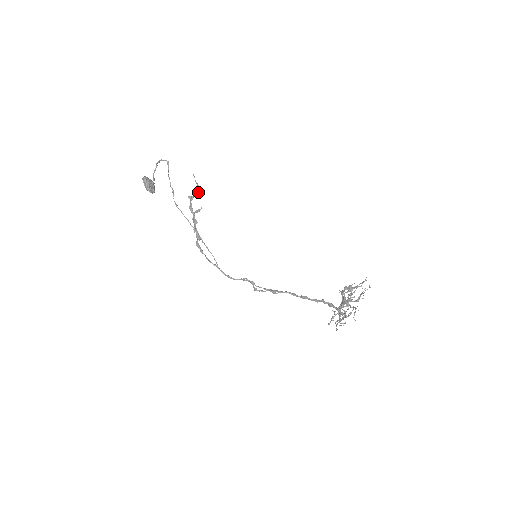
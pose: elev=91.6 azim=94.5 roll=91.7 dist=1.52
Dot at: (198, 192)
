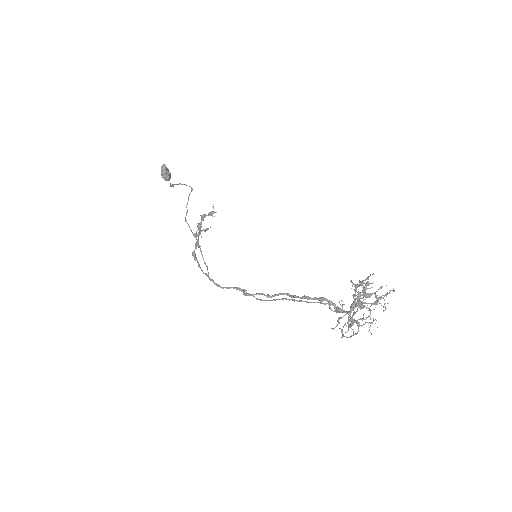
Dot at: (212, 214)
